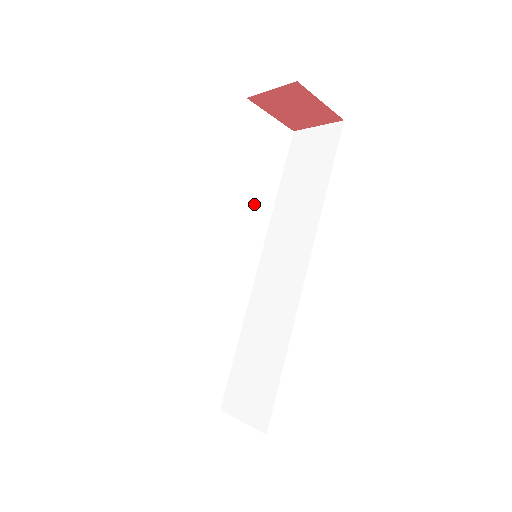
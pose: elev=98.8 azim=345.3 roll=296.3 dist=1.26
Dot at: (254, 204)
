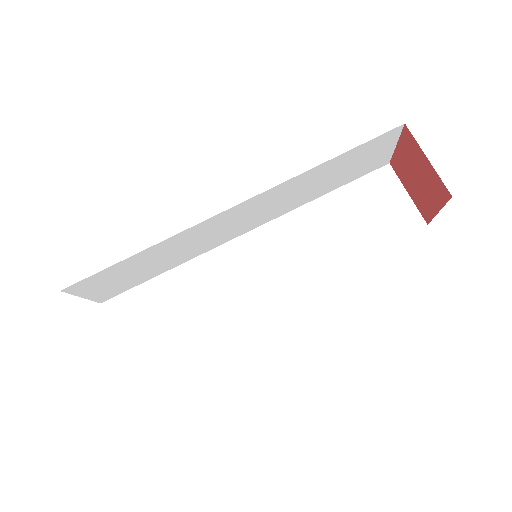
Dot at: (298, 196)
